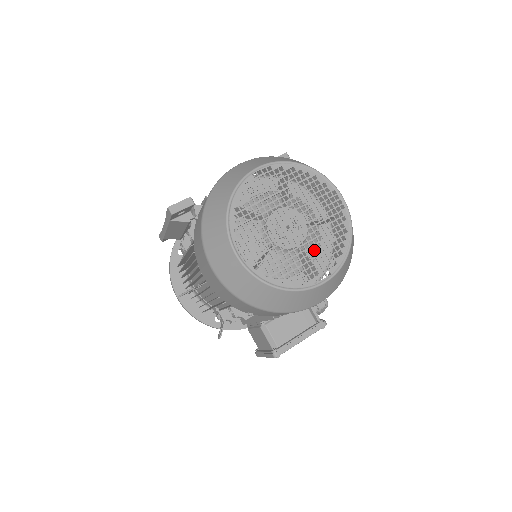
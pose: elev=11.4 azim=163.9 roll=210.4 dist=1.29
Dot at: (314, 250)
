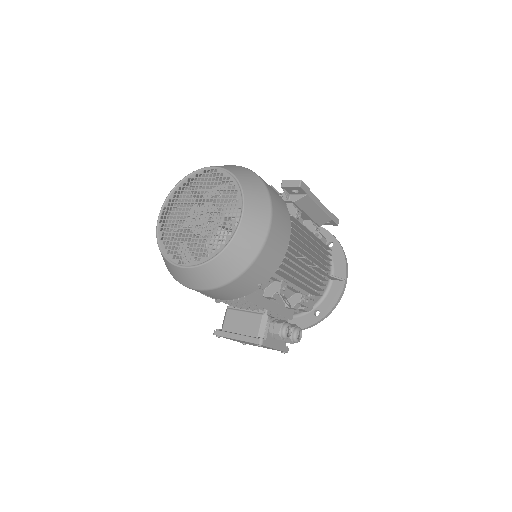
Dot at: occluded
